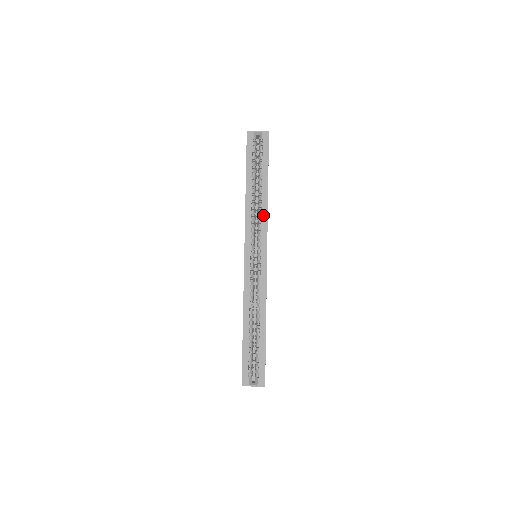
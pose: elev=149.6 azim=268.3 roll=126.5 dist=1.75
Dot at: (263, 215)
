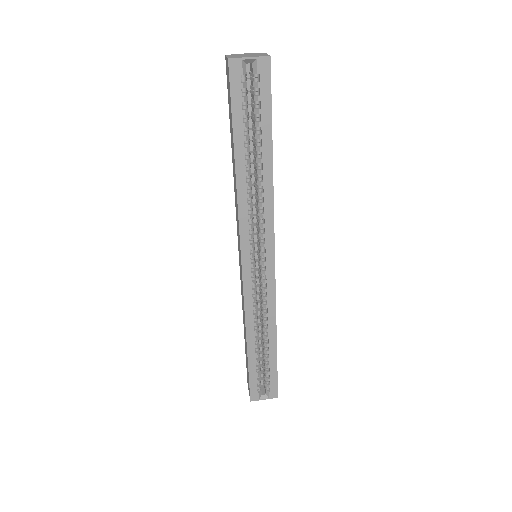
Dot at: (266, 209)
